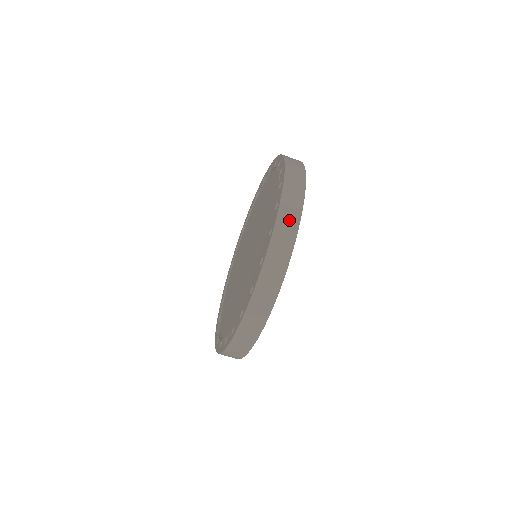
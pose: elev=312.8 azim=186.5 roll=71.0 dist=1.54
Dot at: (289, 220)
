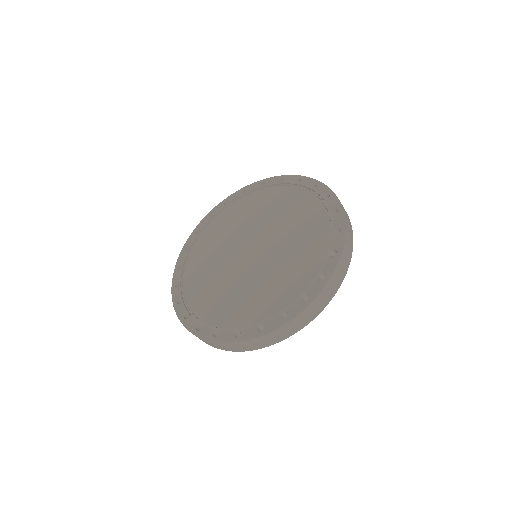
Dot at: (325, 298)
